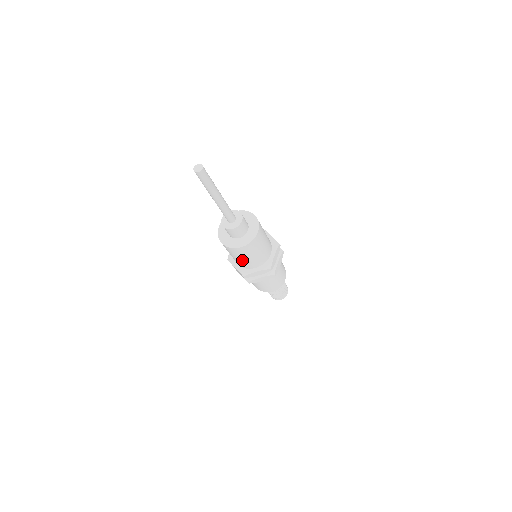
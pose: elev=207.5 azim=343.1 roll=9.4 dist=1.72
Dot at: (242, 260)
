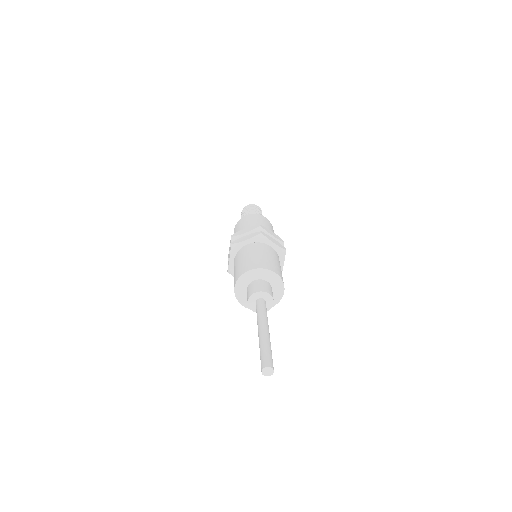
Dot at: occluded
